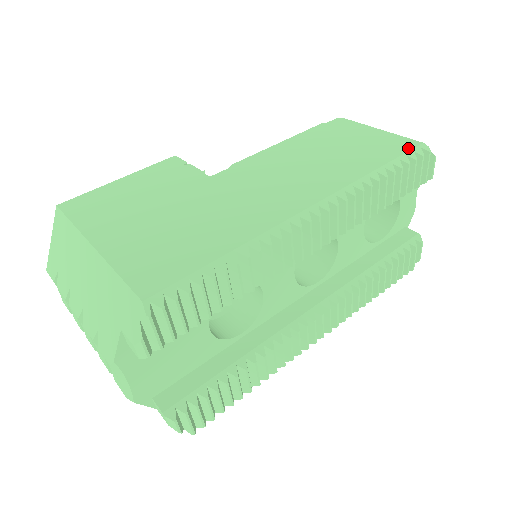
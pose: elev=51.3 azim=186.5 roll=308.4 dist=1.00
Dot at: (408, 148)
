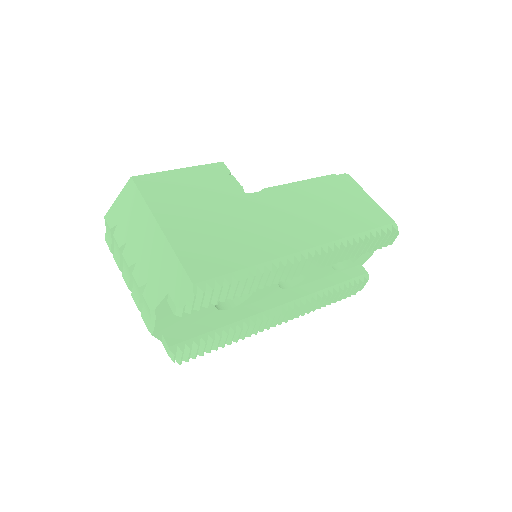
Dot at: (384, 223)
